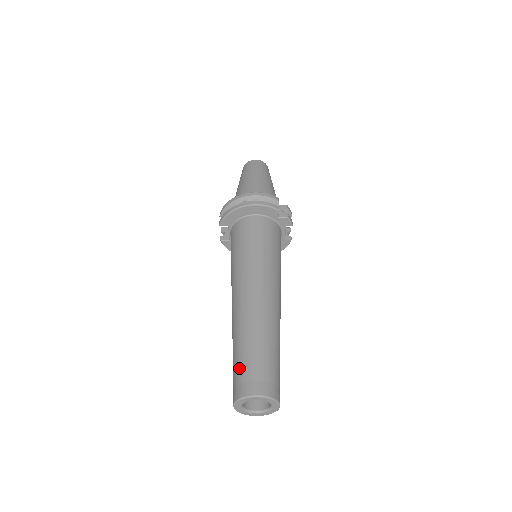
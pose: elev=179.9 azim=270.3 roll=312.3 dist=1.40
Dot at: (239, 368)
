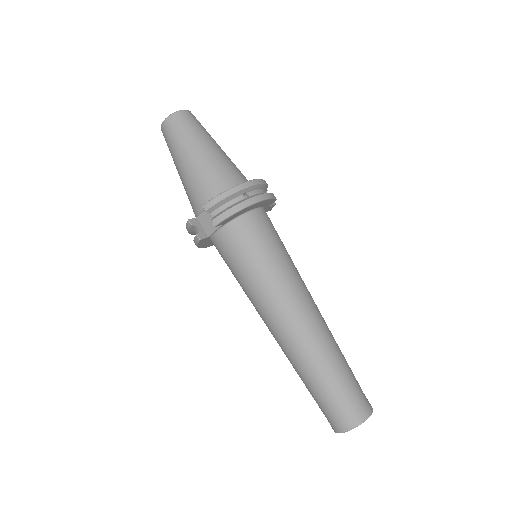
Dot at: (342, 397)
